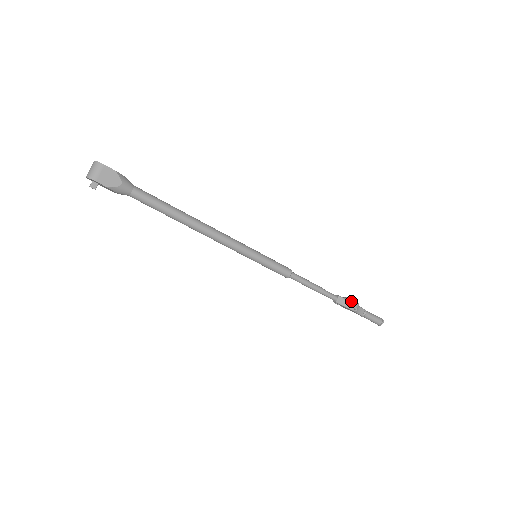
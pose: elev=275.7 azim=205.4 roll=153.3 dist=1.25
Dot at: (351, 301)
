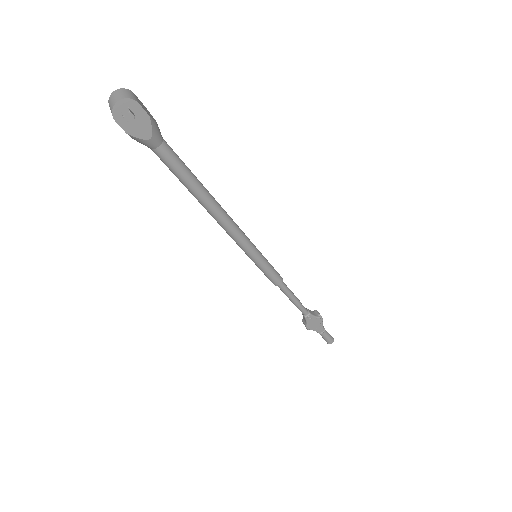
Dot at: (315, 311)
